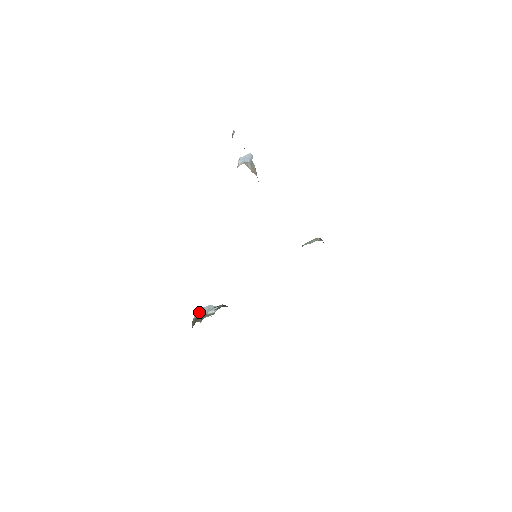
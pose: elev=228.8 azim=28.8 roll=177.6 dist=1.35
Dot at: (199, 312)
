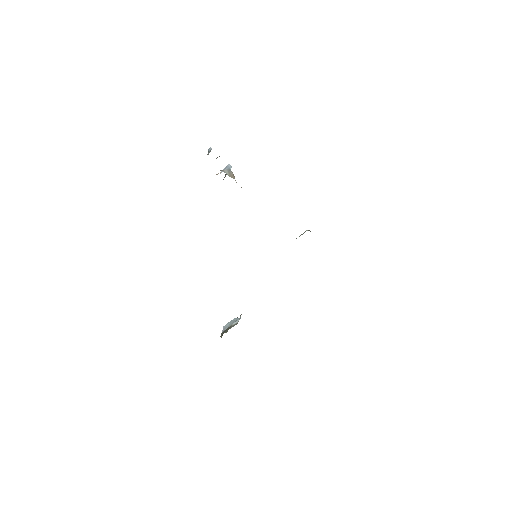
Dot at: (226, 326)
